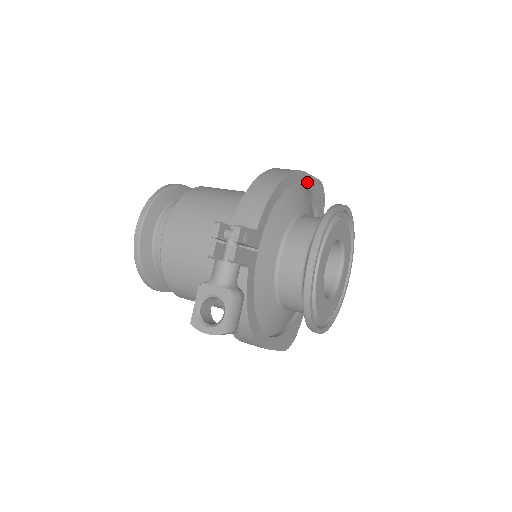
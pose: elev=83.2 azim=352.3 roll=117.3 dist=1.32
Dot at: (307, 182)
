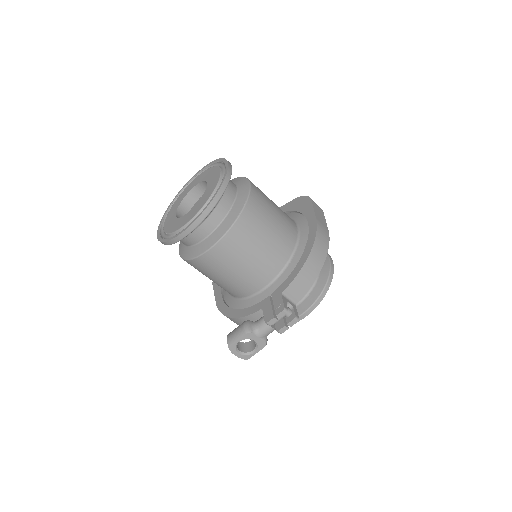
Dot at: occluded
